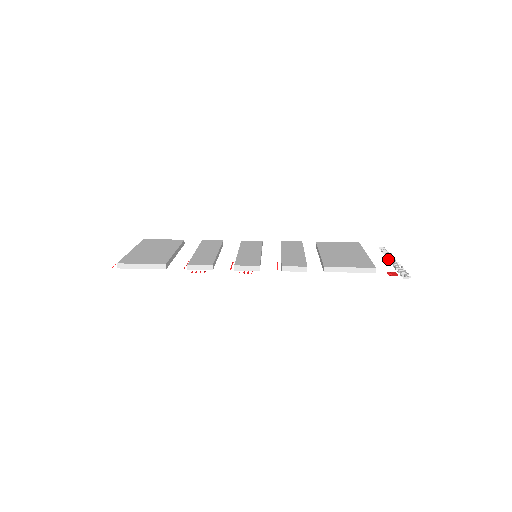
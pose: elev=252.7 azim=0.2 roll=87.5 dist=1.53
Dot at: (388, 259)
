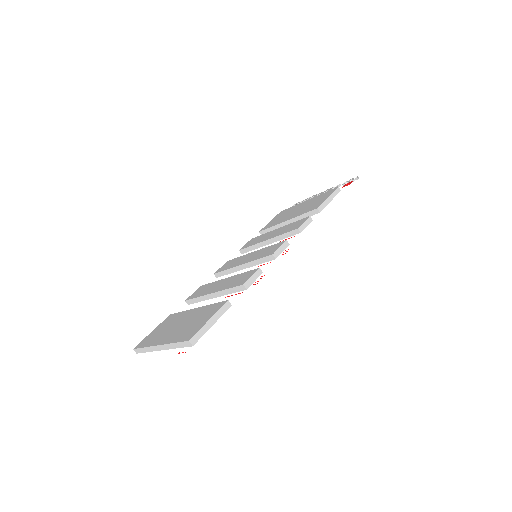
Dot at: occluded
